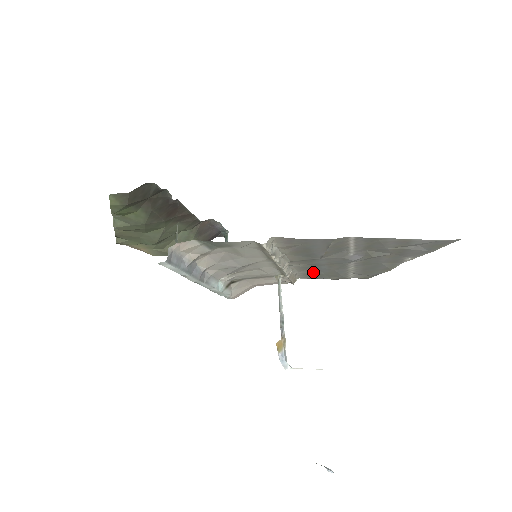
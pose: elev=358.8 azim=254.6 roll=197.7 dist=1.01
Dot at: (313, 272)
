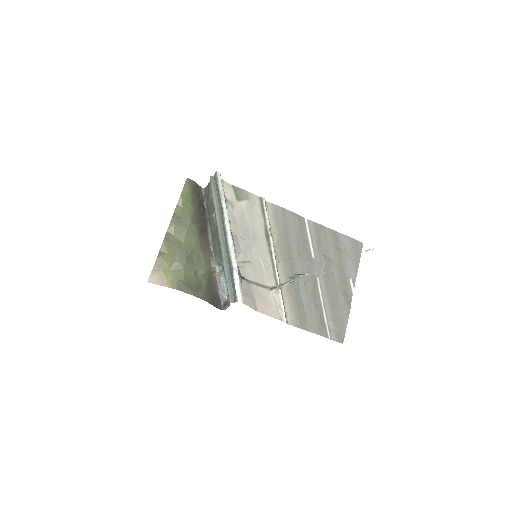
Dot at: (297, 300)
